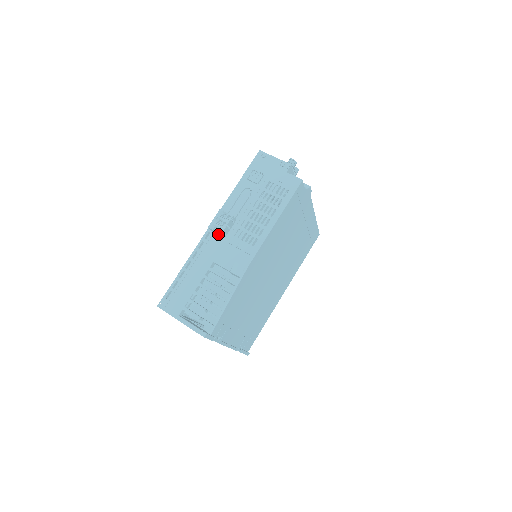
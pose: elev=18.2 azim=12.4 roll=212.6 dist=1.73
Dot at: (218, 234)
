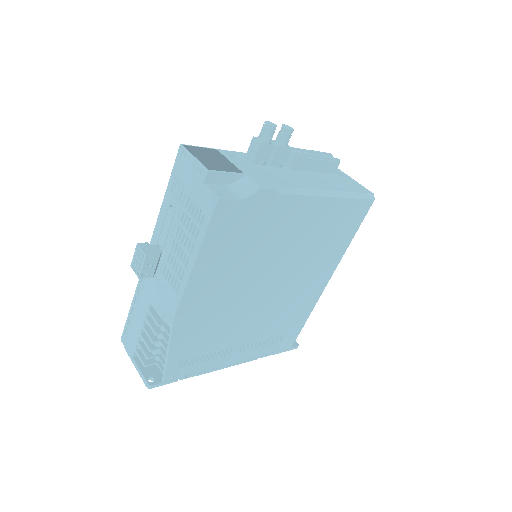
Dot at: occluded
